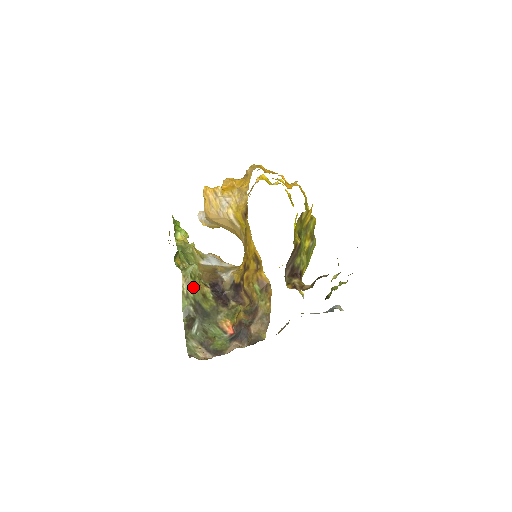
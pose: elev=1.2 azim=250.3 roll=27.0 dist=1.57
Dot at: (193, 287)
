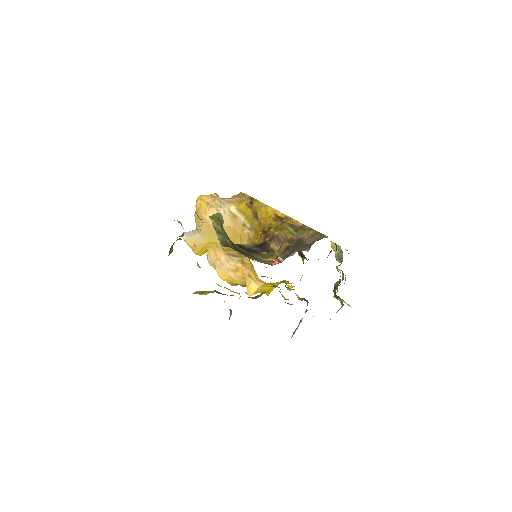
Dot at: (222, 230)
